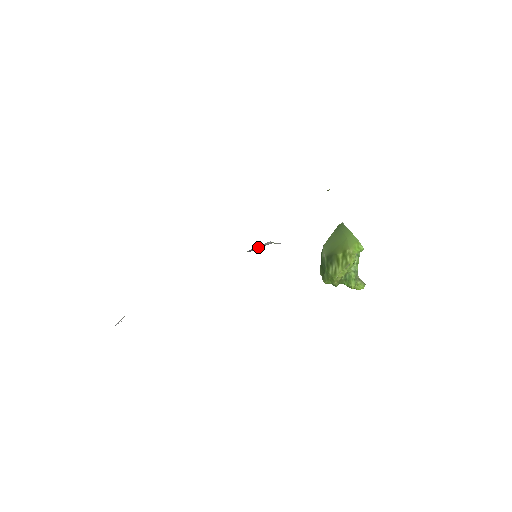
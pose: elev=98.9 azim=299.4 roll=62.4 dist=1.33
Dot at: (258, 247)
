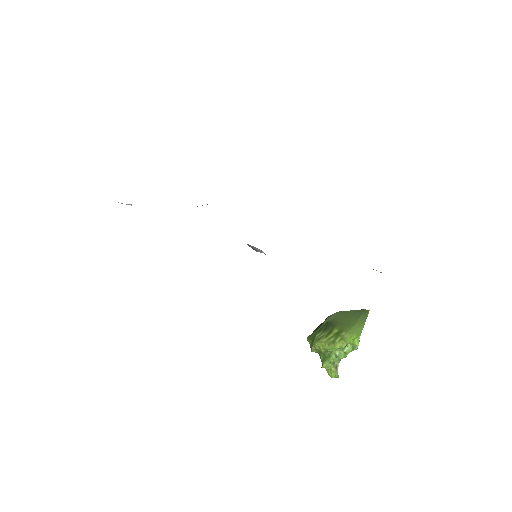
Dot at: occluded
